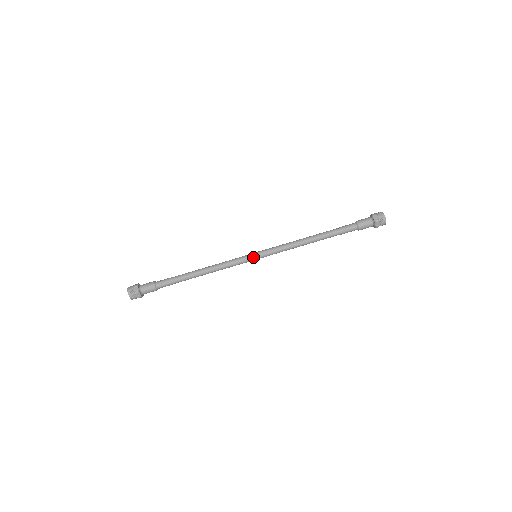
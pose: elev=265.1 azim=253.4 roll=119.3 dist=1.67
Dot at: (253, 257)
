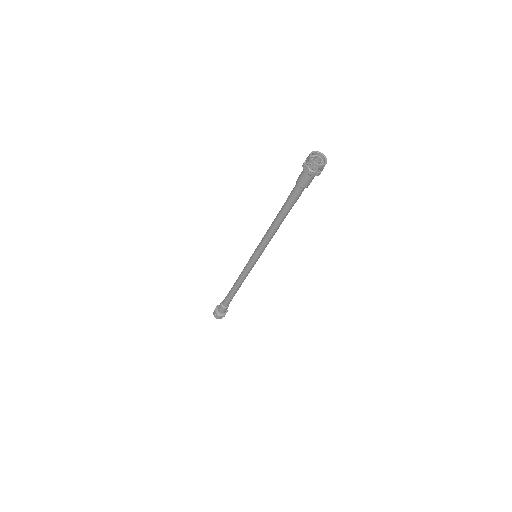
Dot at: (253, 260)
